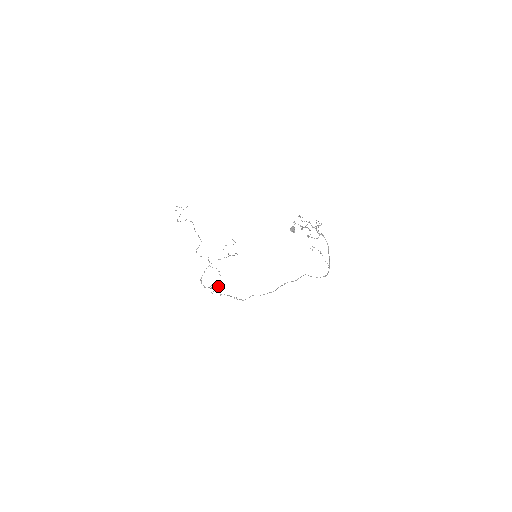
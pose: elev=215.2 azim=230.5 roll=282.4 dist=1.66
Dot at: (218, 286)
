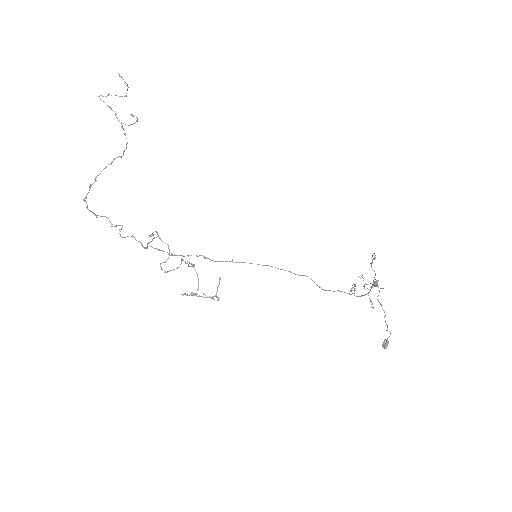
Dot at: (147, 244)
